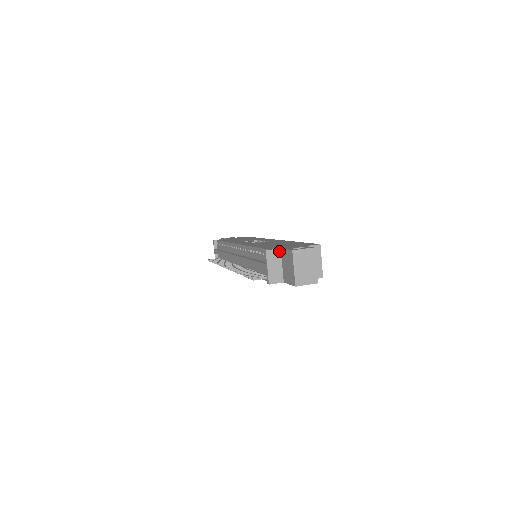
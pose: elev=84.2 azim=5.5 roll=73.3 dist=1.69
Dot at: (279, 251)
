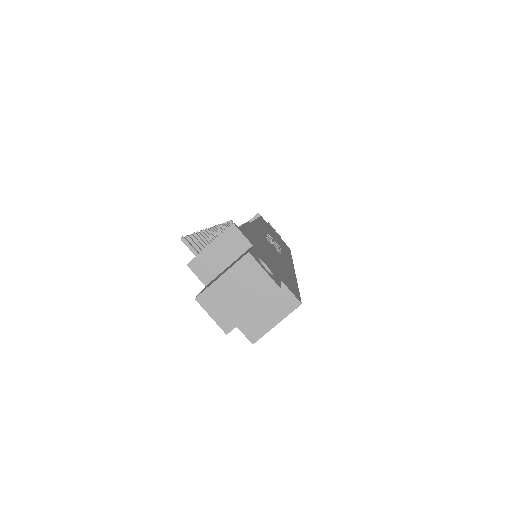
Dot at: (247, 245)
